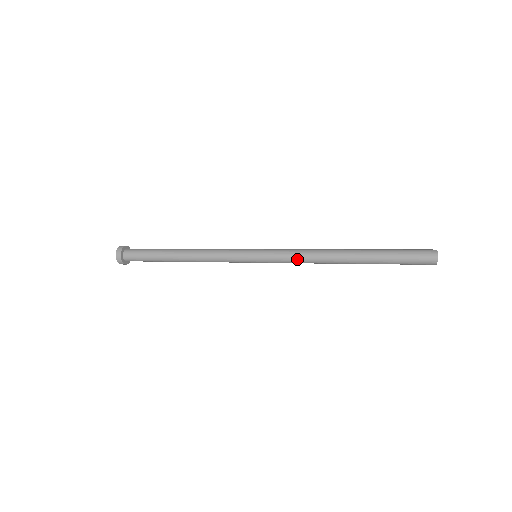
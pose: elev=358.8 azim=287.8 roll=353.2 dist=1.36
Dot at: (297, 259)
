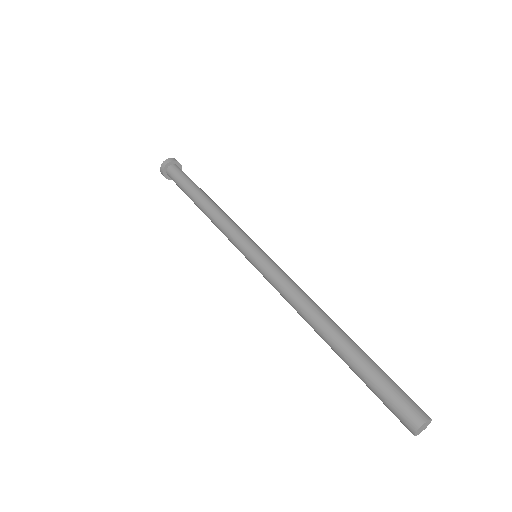
Dot at: (281, 294)
